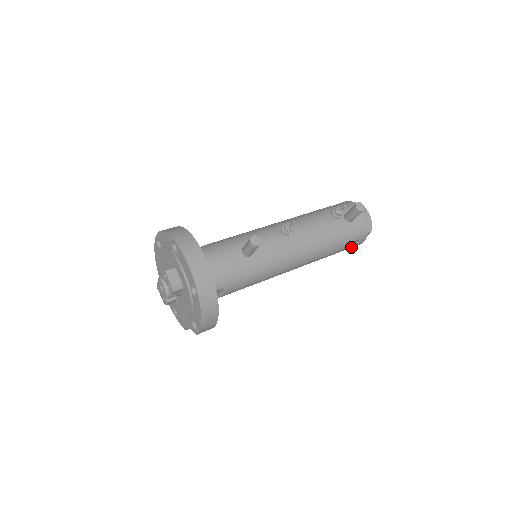
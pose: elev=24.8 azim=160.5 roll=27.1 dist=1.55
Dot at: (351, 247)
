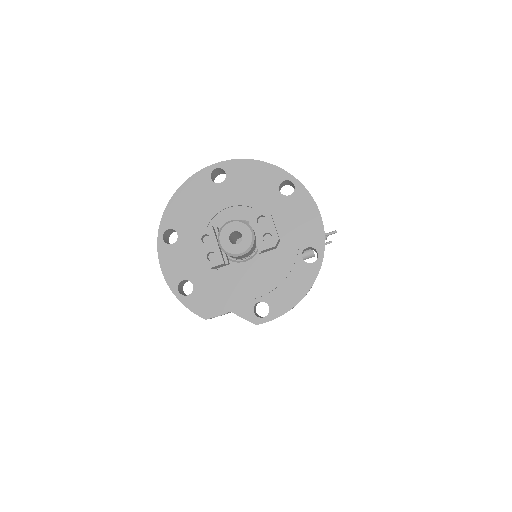
Dot at: occluded
